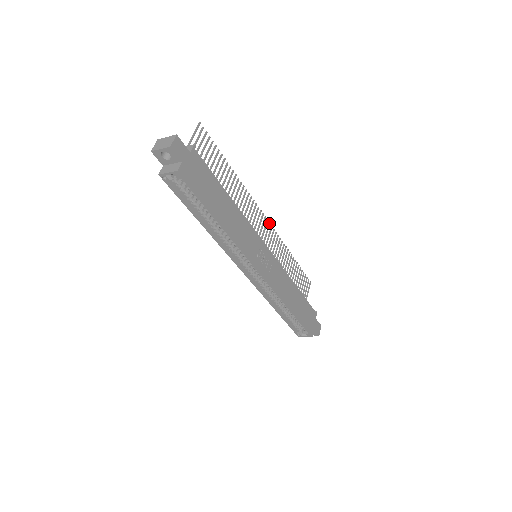
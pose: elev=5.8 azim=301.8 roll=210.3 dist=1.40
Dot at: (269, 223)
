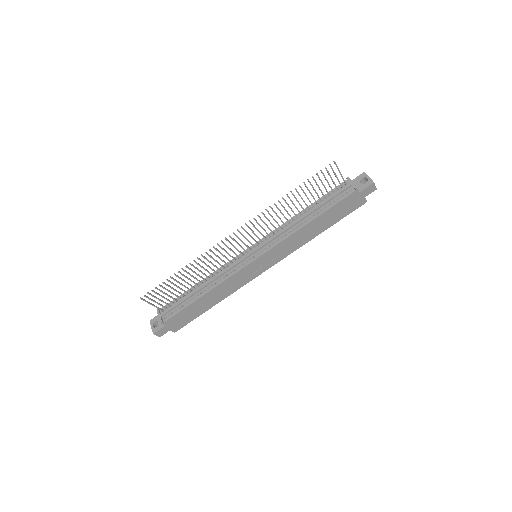
Dot at: occluded
